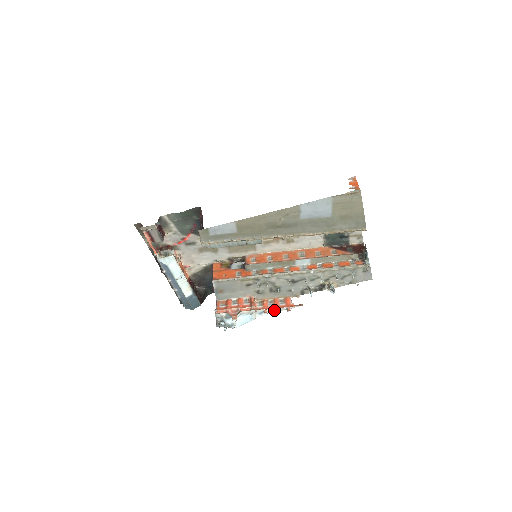
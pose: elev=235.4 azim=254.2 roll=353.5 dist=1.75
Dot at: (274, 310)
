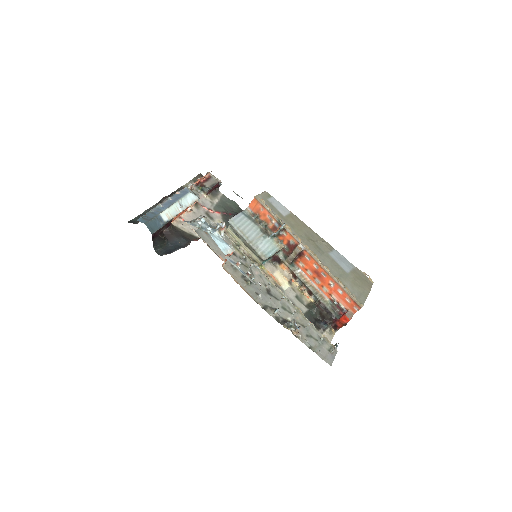
Dot at: (244, 273)
